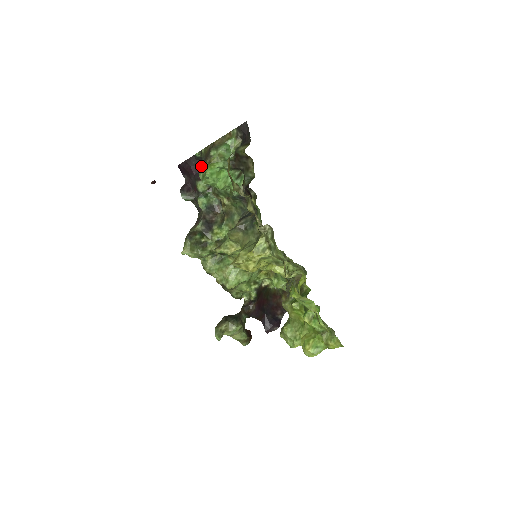
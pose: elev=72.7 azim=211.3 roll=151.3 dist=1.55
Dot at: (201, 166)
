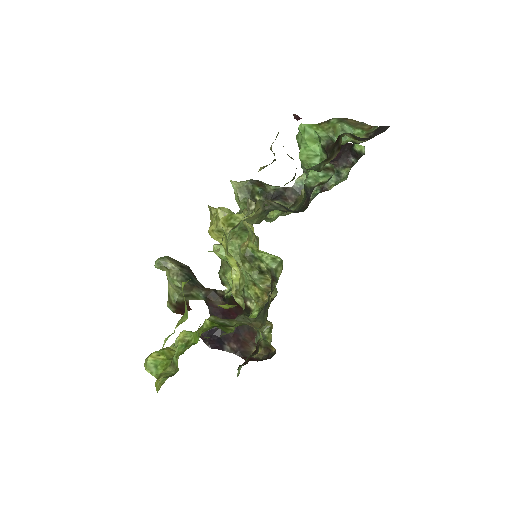
Dot at: occluded
